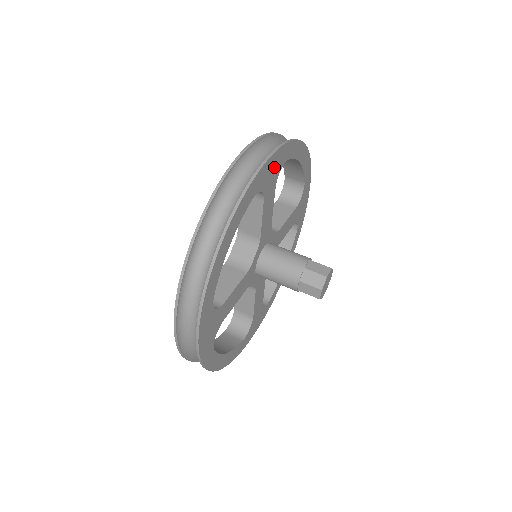
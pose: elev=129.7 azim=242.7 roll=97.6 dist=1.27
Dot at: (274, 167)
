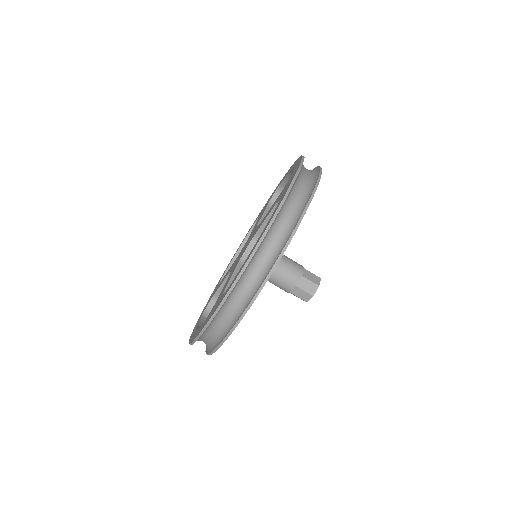
Dot at: occluded
